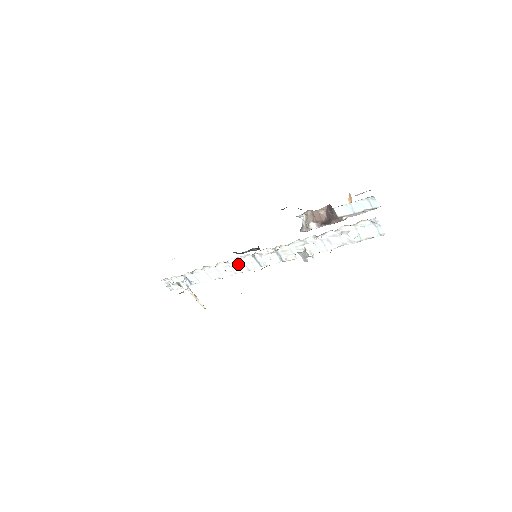
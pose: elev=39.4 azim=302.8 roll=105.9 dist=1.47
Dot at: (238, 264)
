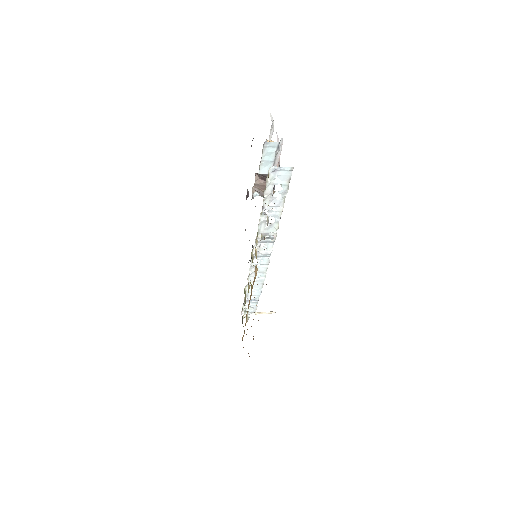
Dot at: occluded
